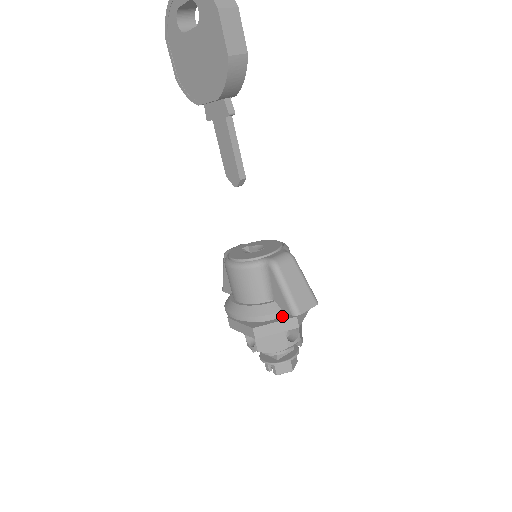
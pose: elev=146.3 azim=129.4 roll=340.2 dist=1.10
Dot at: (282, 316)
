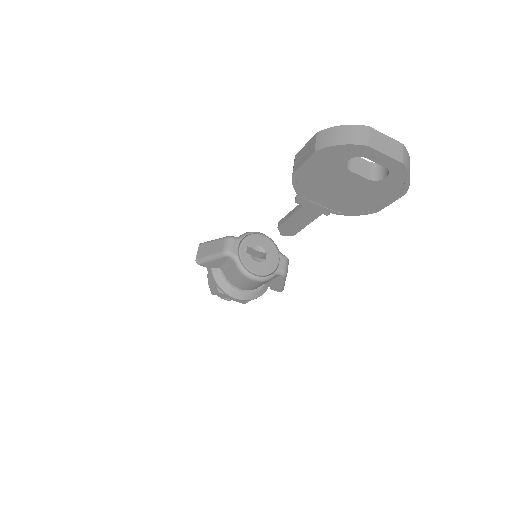
Dot at: occluded
